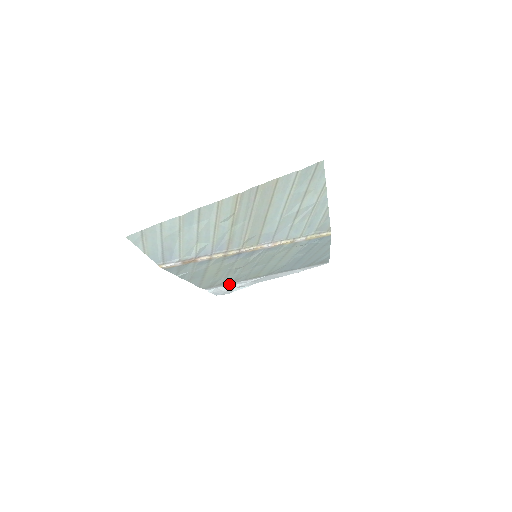
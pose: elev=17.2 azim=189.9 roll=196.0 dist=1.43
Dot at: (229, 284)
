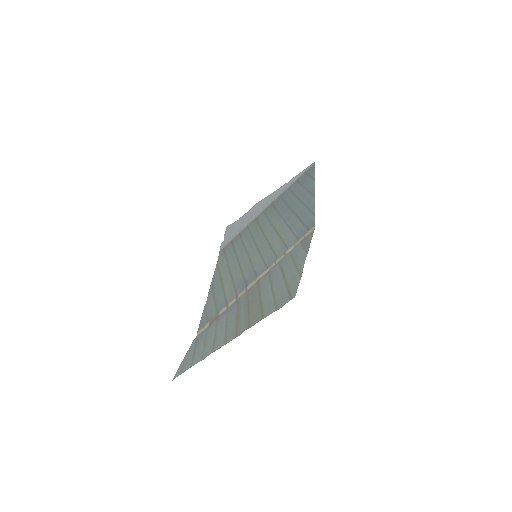
Dot at: (236, 232)
